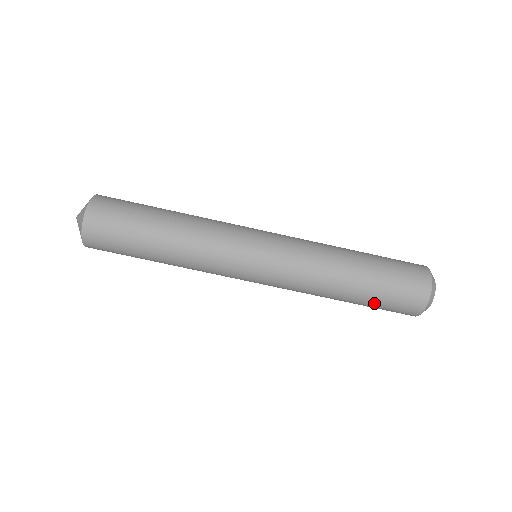
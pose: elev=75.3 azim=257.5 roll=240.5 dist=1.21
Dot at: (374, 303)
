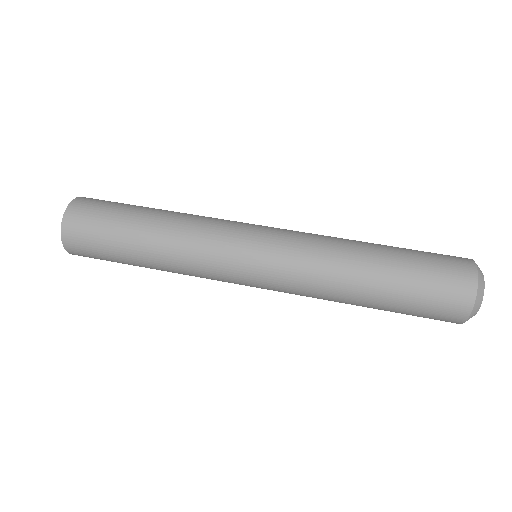
Dot at: (401, 309)
